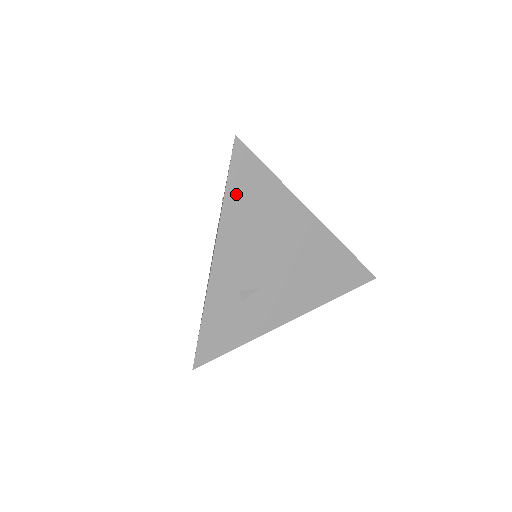
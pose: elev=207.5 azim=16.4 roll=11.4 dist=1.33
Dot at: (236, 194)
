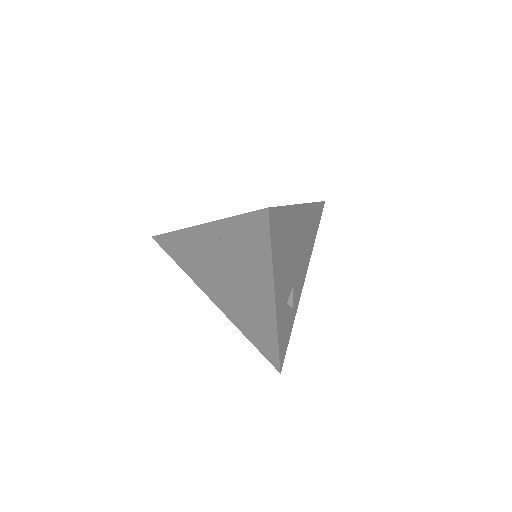
Dot at: (276, 249)
